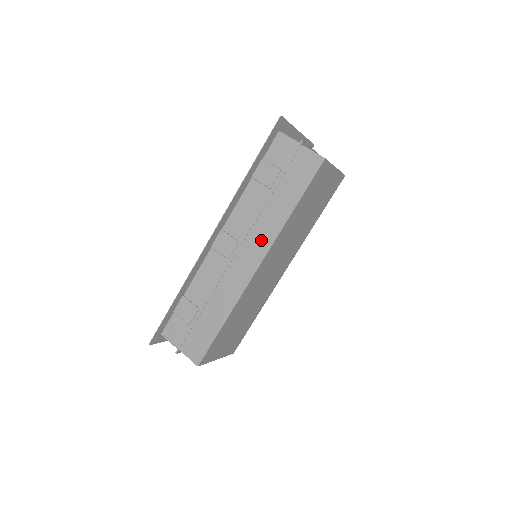
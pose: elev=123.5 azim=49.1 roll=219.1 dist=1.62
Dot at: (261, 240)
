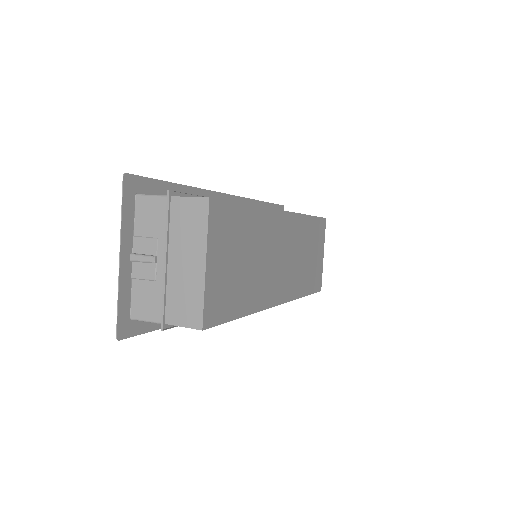
Dot at: occluded
